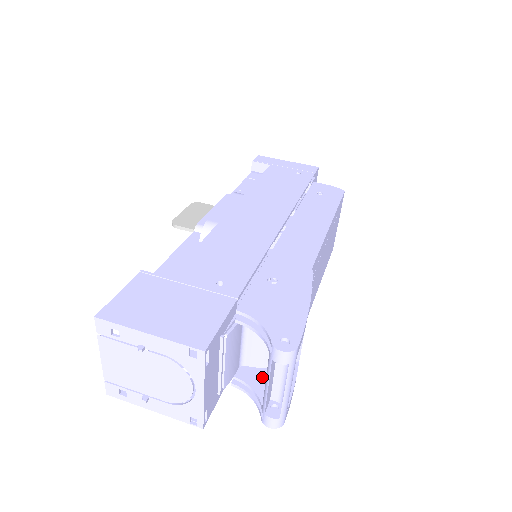
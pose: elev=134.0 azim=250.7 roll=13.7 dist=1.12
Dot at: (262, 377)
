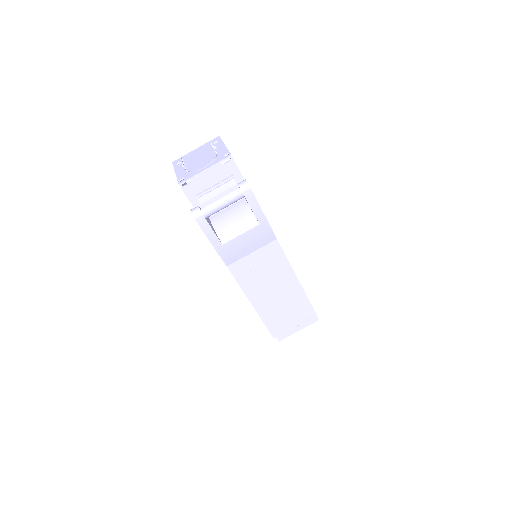
Dot at: (209, 220)
